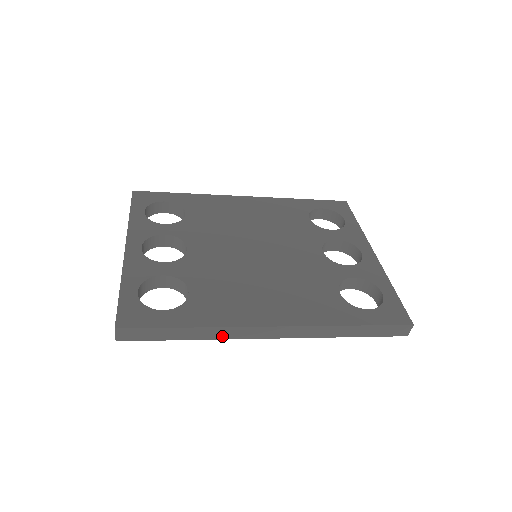
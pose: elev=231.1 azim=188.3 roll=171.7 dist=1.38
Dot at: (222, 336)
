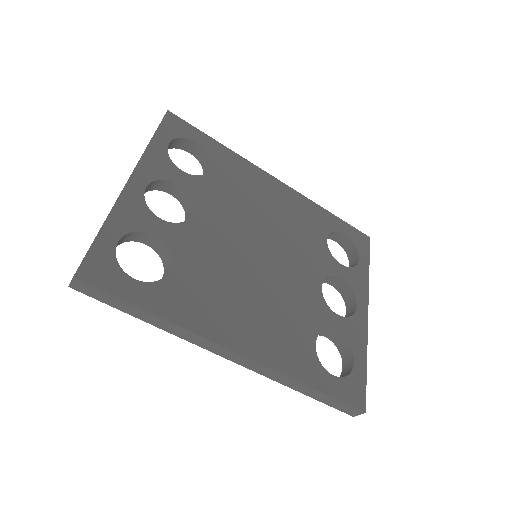
Dot at: (180, 335)
